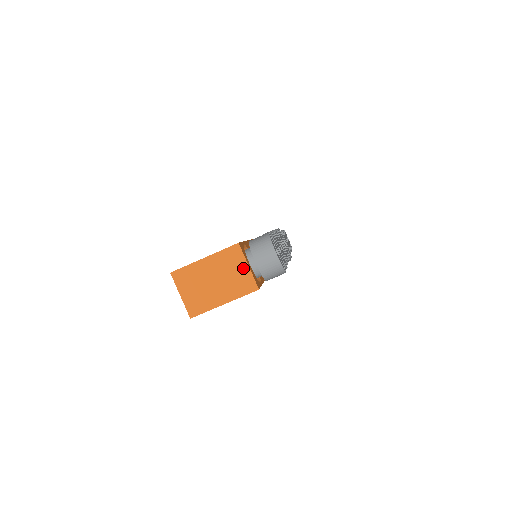
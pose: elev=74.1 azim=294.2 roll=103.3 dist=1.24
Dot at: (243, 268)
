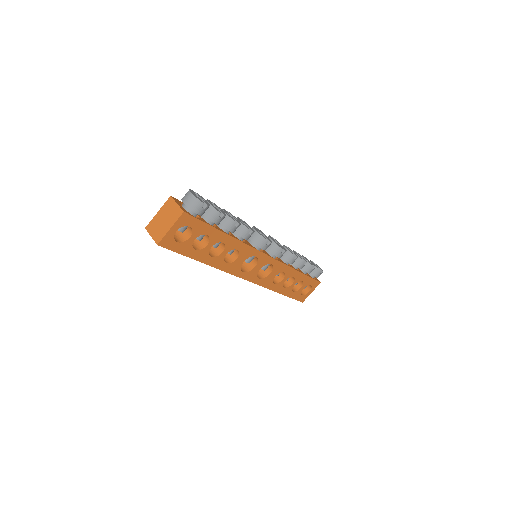
Dot at: (175, 206)
